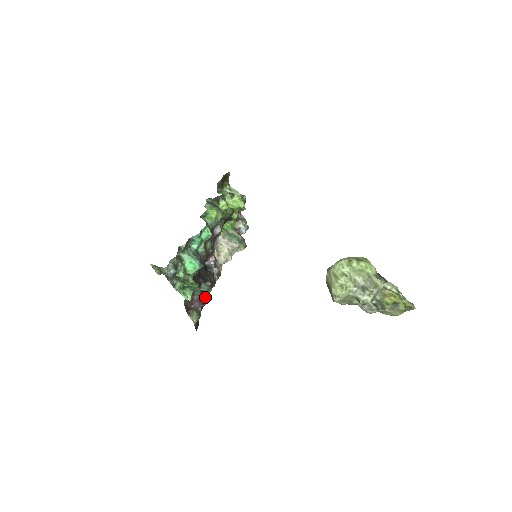
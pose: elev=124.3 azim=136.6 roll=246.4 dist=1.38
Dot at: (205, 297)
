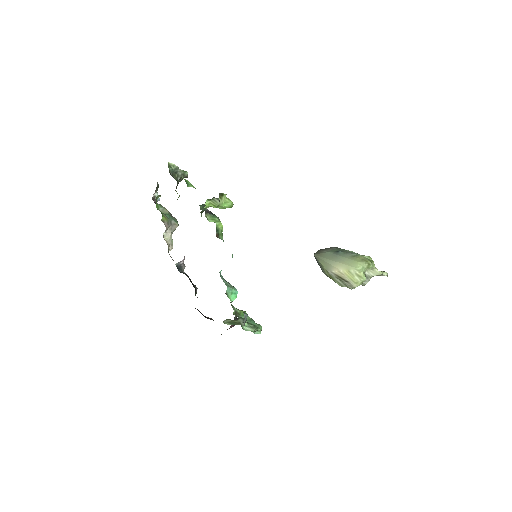
Dot at: occluded
